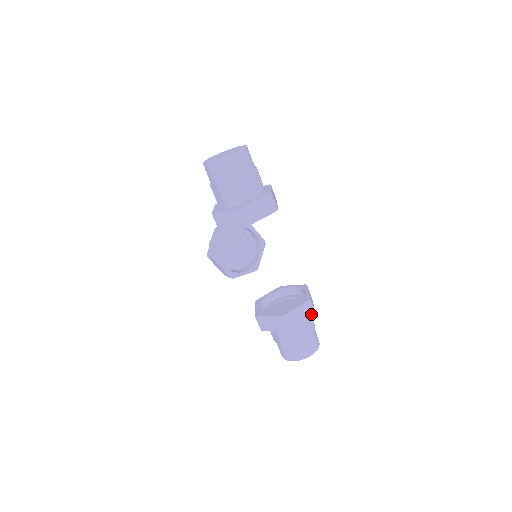
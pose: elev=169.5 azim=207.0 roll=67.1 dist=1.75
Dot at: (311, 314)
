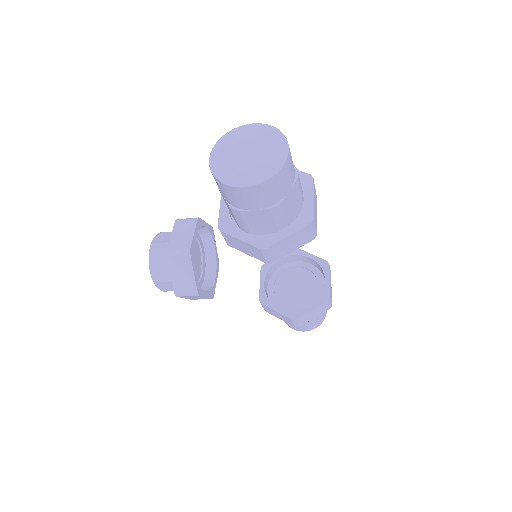
Dot at: occluded
